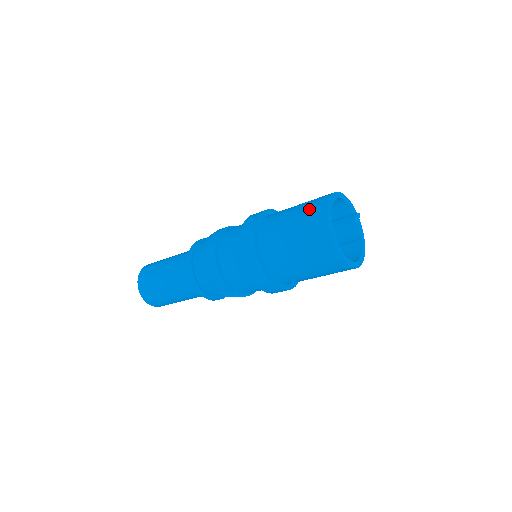
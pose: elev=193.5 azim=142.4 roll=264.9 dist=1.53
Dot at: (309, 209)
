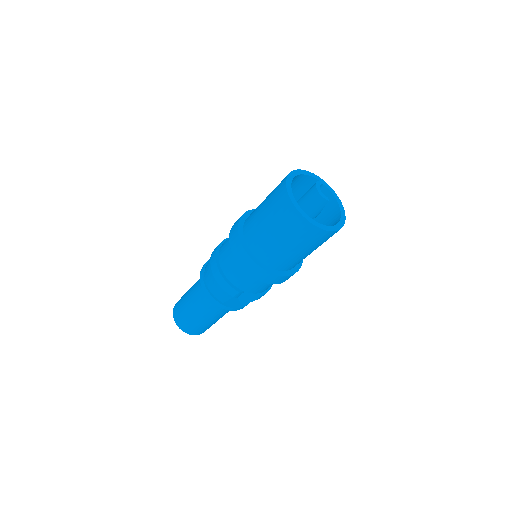
Dot at: (274, 190)
